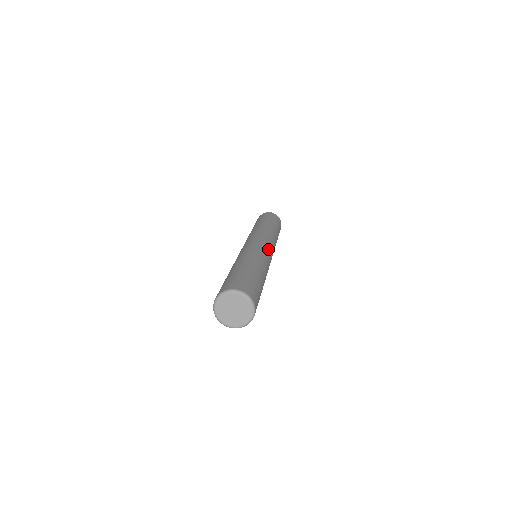
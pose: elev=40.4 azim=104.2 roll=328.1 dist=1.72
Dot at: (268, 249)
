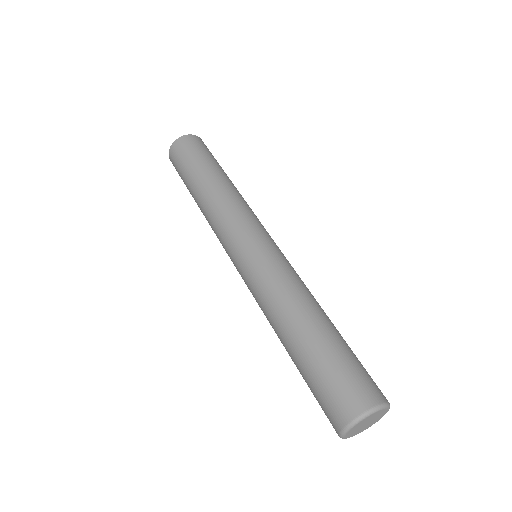
Dot at: occluded
